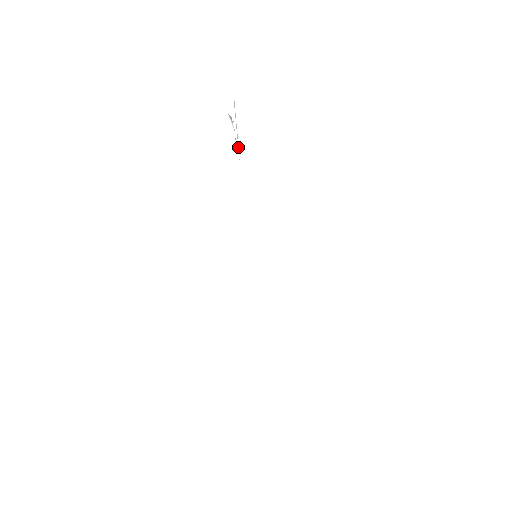
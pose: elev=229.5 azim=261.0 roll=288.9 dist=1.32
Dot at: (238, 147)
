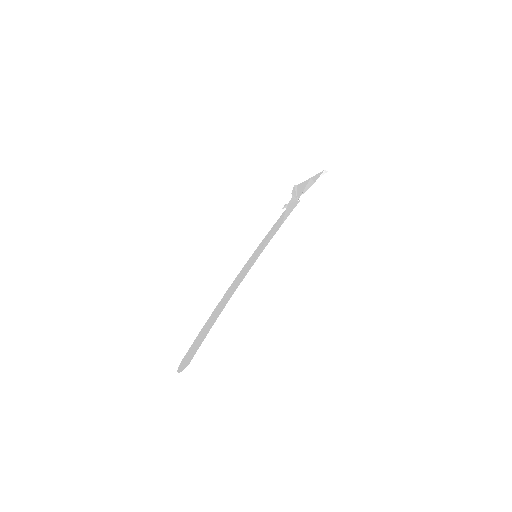
Dot at: (295, 197)
